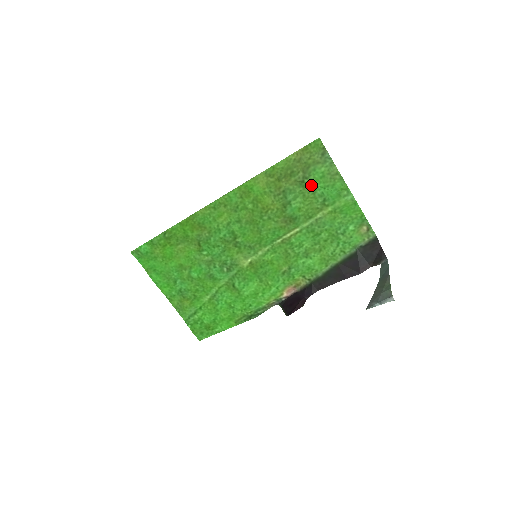
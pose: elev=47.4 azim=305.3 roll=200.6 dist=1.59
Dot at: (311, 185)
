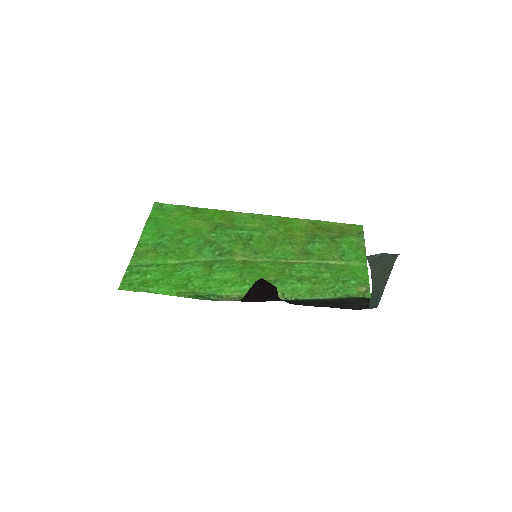
Dot at: (339, 243)
